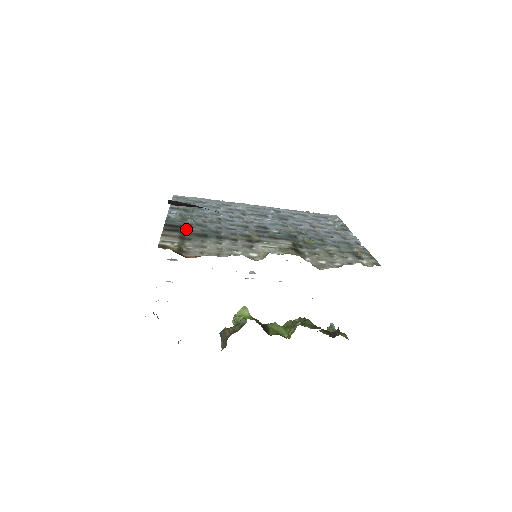
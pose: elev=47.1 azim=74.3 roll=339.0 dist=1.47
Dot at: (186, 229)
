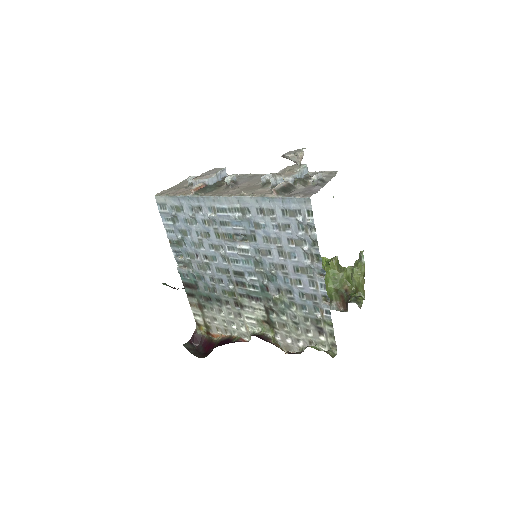
Dot at: (196, 288)
